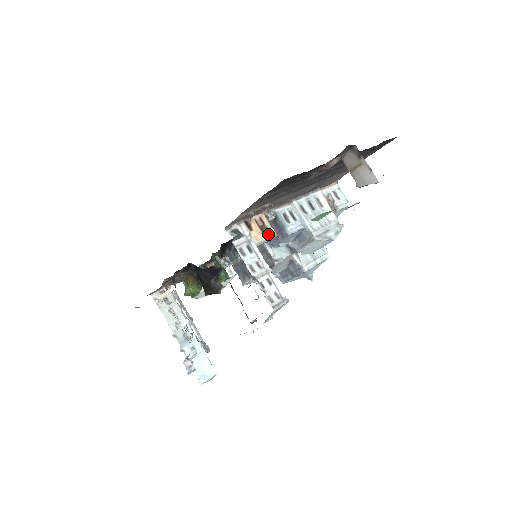
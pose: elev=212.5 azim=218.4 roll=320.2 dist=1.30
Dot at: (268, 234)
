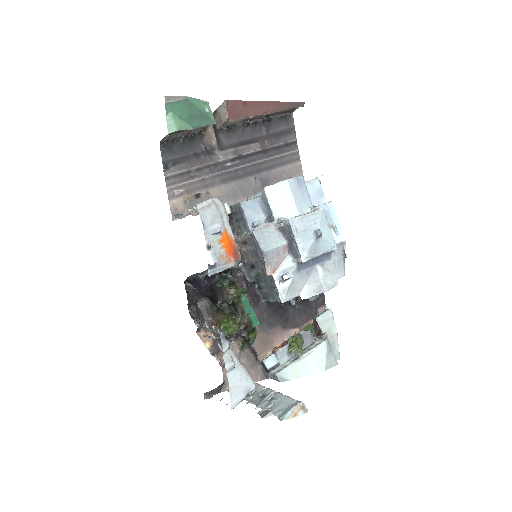
Dot at: occluded
